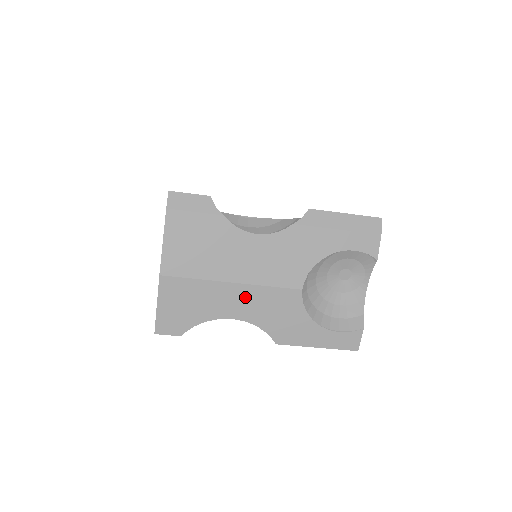
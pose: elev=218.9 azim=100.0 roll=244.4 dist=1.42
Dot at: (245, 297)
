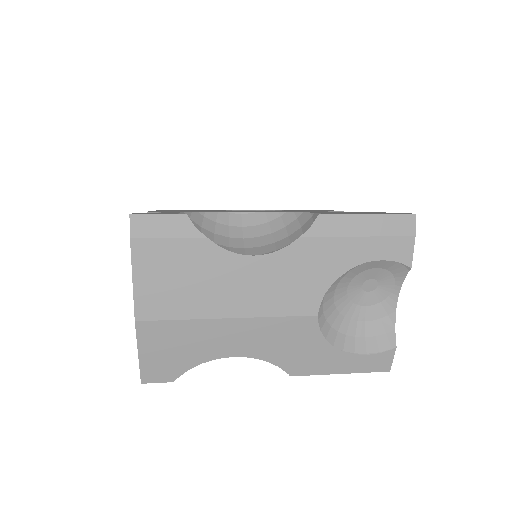
Dot at: (247, 332)
